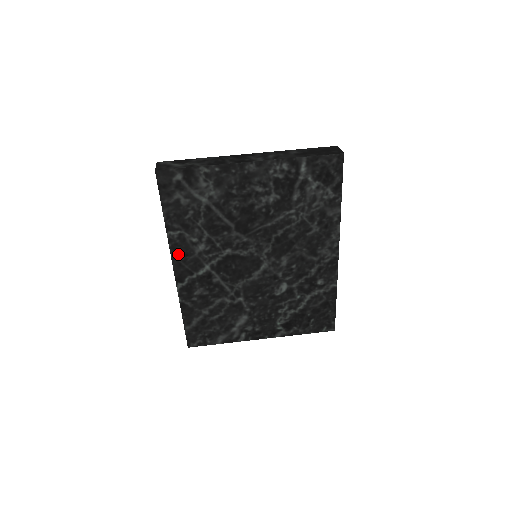
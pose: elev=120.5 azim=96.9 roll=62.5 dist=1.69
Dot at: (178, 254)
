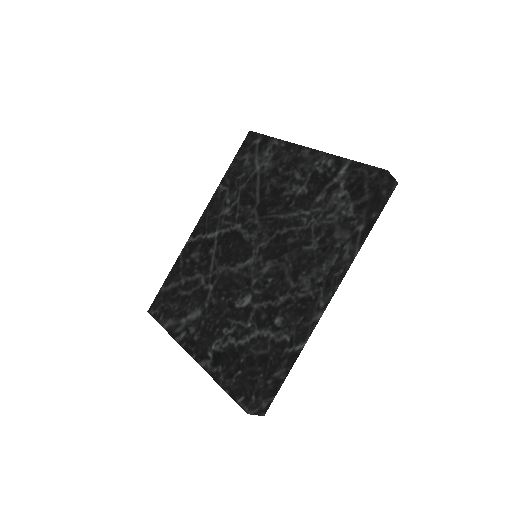
Dot at: (211, 208)
